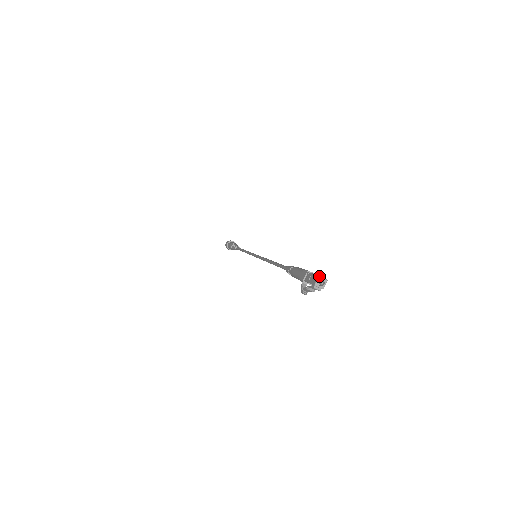
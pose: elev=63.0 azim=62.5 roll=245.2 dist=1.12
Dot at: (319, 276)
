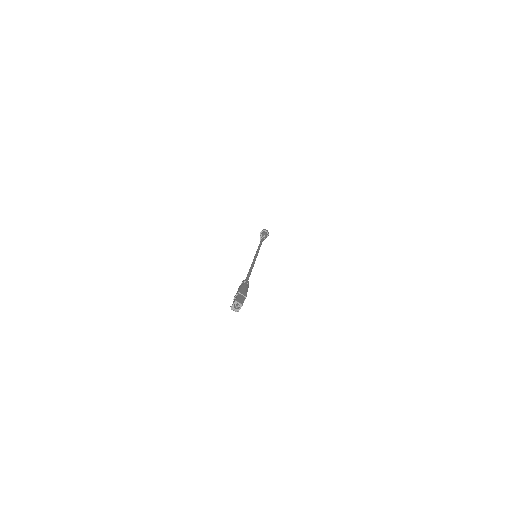
Dot at: (236, 301)
